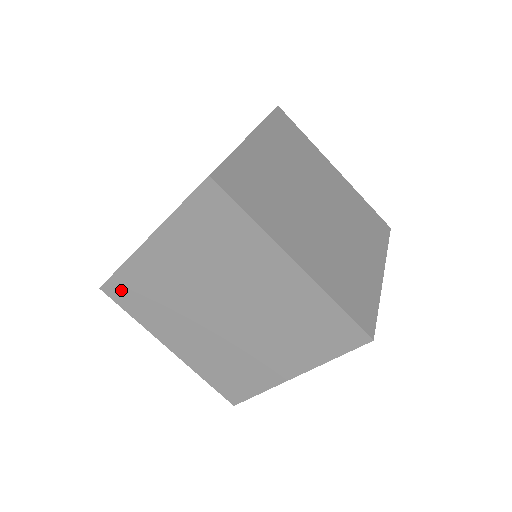
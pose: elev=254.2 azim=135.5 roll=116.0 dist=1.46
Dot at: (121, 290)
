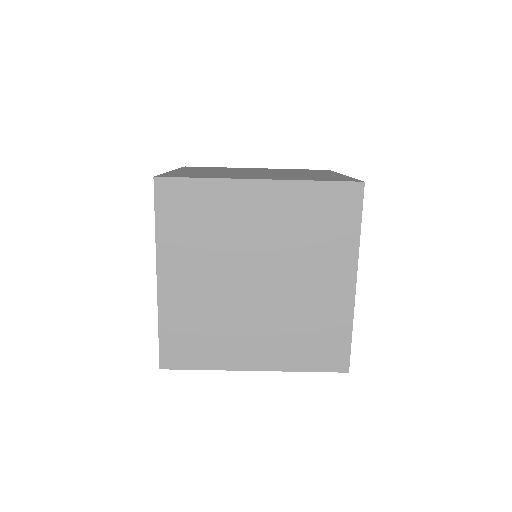
Dot at: (175, 351)
